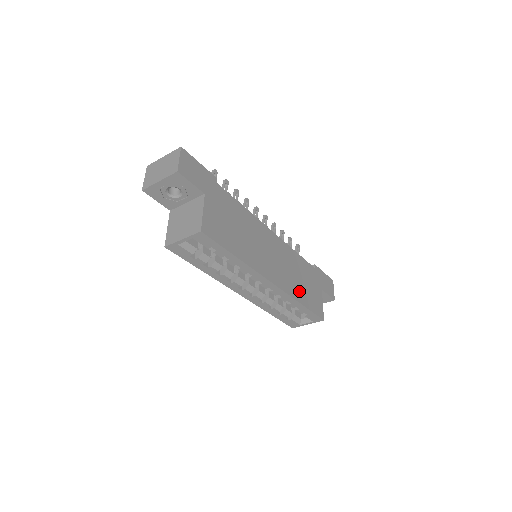
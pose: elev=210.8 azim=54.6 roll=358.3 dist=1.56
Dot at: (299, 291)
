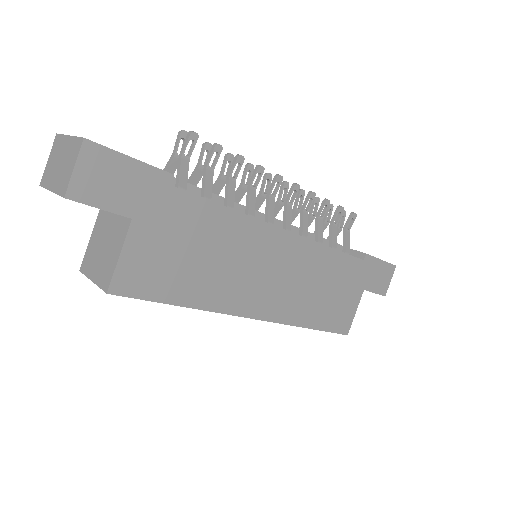
Dot at: (312, 310)
